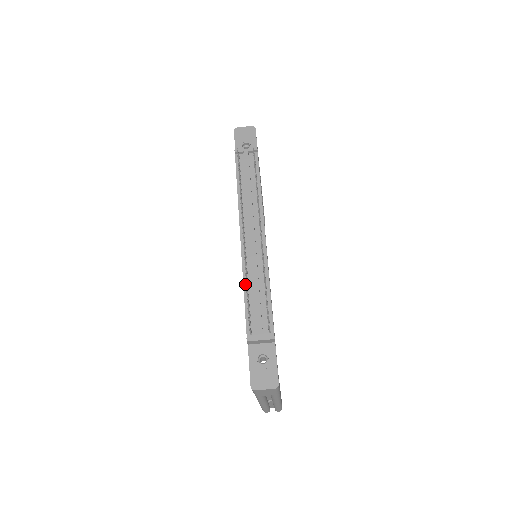
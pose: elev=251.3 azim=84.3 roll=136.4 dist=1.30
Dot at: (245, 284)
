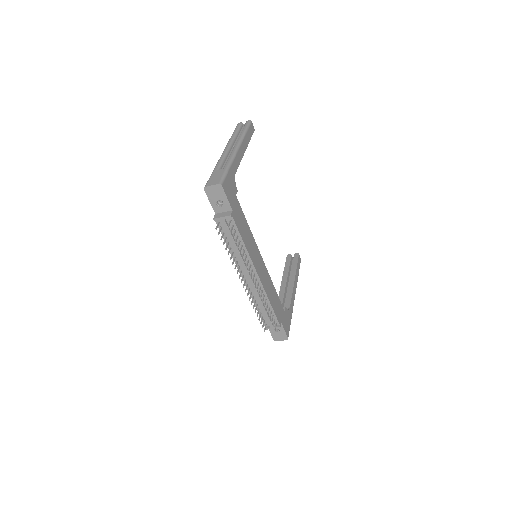
Dot at: (255, 303)
